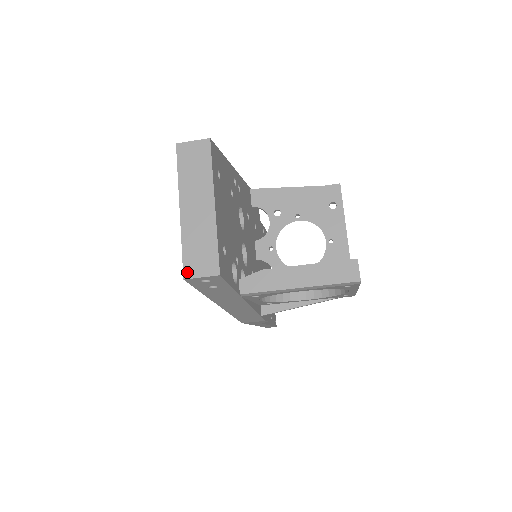
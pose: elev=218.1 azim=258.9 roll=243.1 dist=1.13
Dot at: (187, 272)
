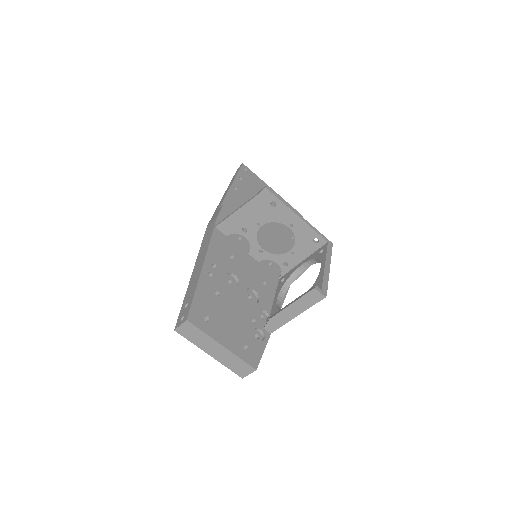
Dot at: (241, 376)
